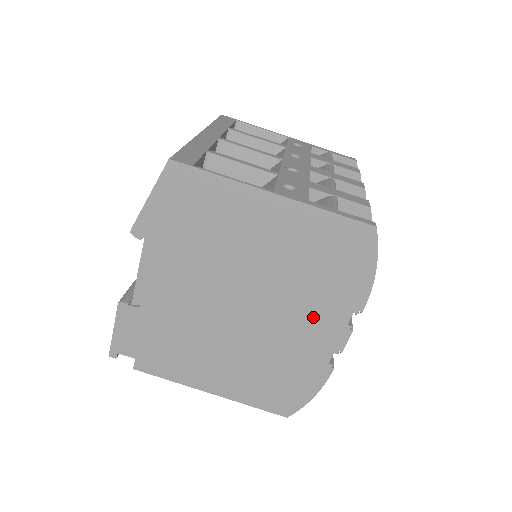
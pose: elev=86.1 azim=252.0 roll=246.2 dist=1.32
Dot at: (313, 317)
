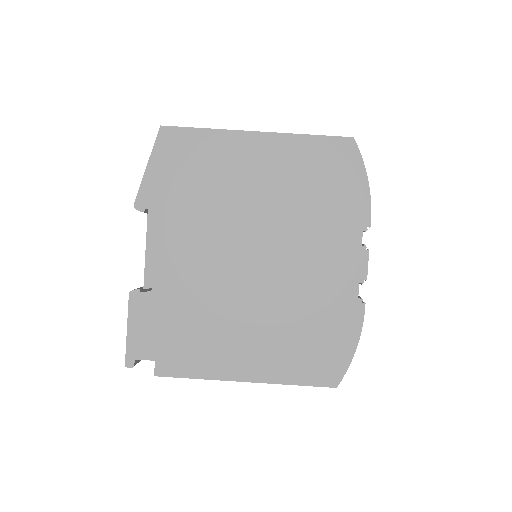
Dot at: (327, 247)
